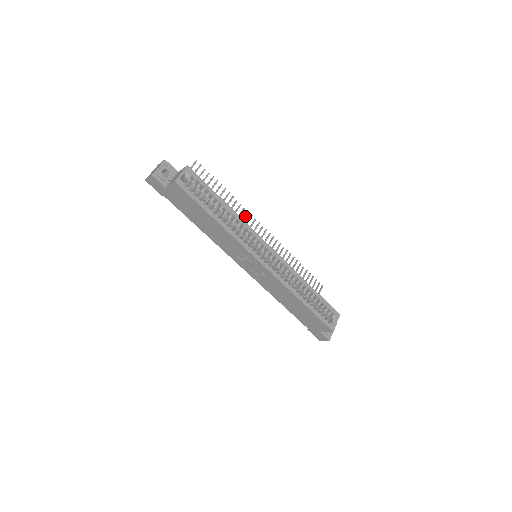
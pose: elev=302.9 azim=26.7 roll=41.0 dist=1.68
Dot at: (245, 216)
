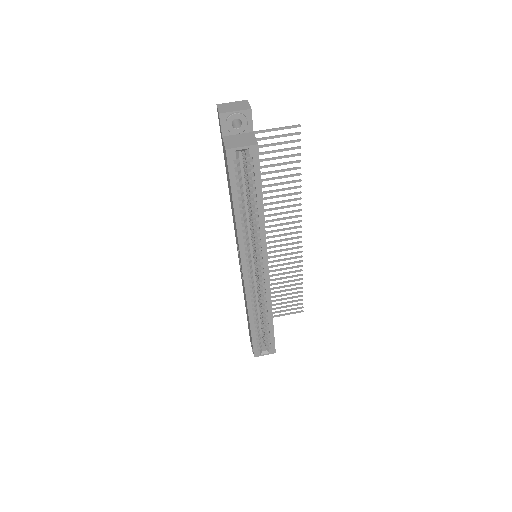
Dot at: (293, 211)
